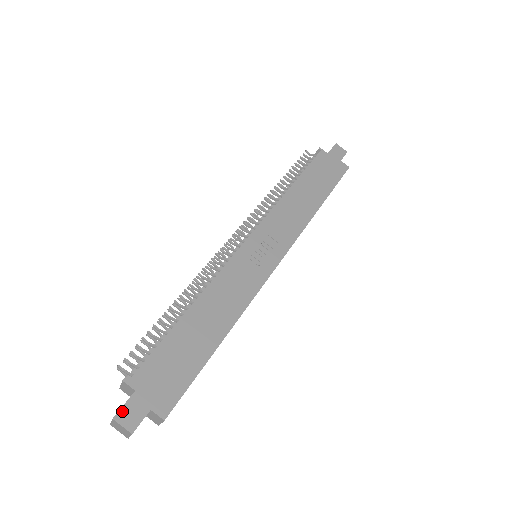
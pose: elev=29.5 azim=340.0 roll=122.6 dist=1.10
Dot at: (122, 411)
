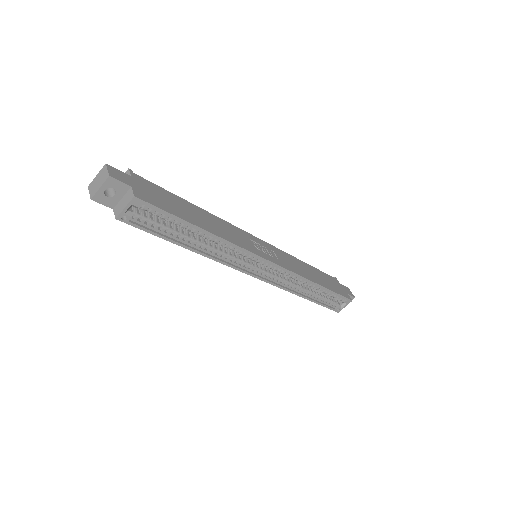
Dot at: (115, 169)
